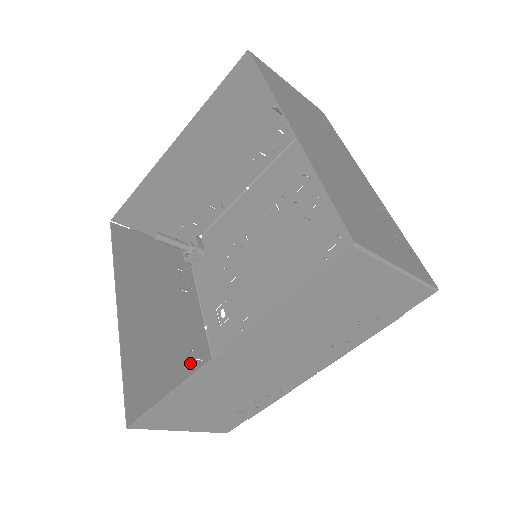
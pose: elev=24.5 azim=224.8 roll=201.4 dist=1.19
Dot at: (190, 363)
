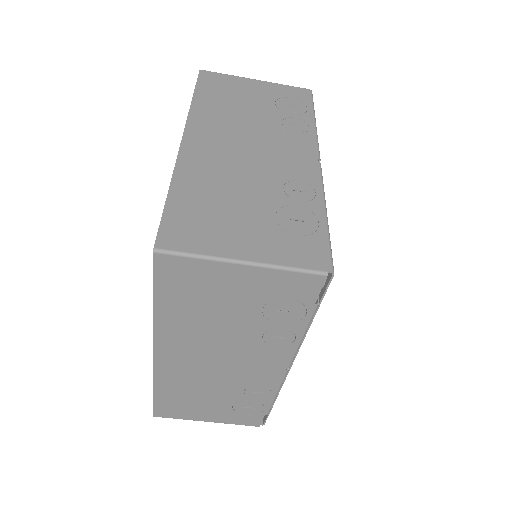
Dot at: occluded
